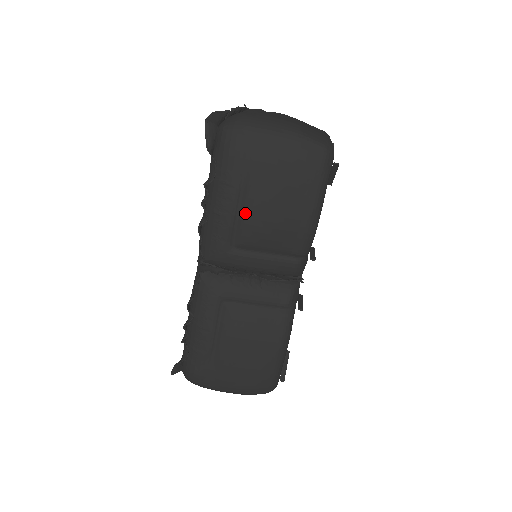
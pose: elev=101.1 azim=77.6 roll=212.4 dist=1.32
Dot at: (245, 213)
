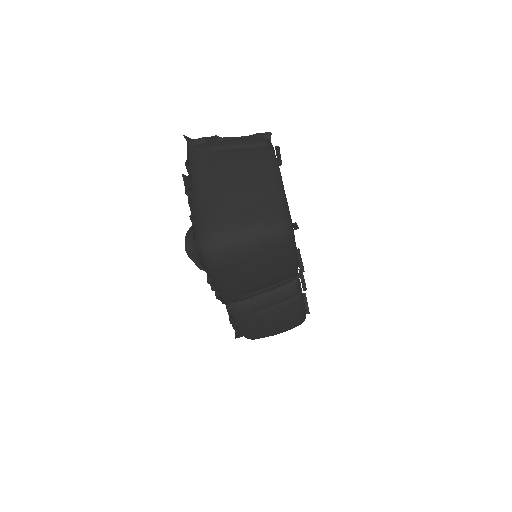
Dot at: (245, 285)
